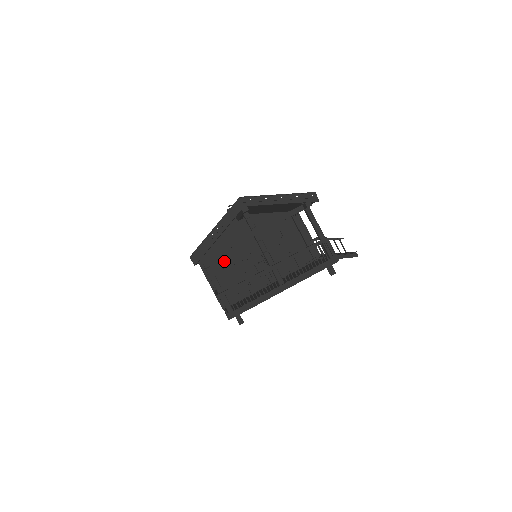
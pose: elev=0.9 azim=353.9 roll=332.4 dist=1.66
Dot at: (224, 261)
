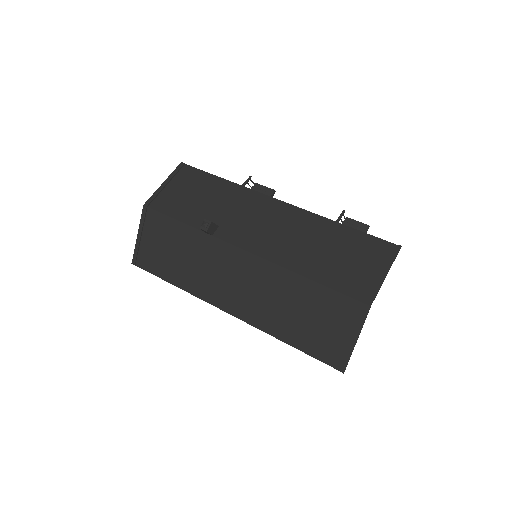
Dot at: occluded
